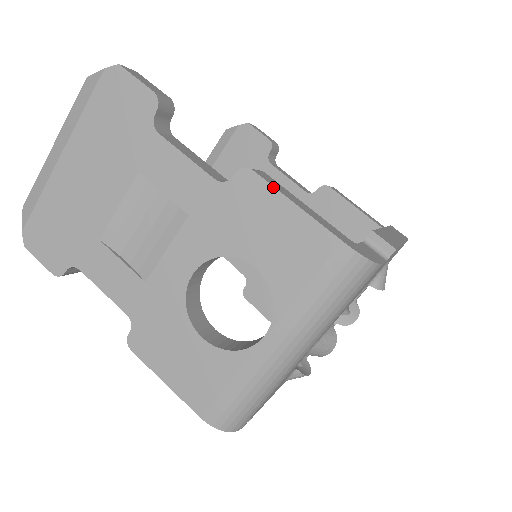
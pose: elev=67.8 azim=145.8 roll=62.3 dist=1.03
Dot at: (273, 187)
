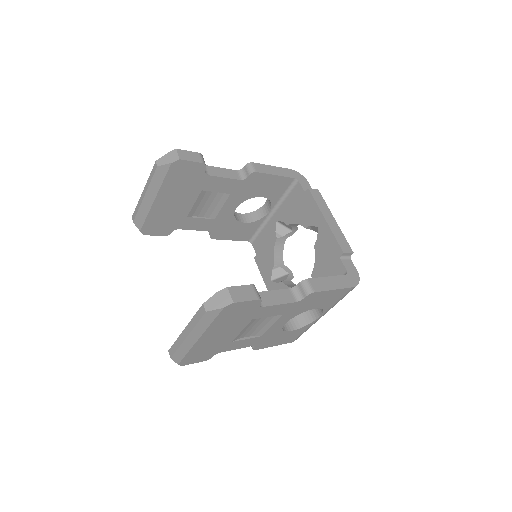
Dot at: (324, 291)
